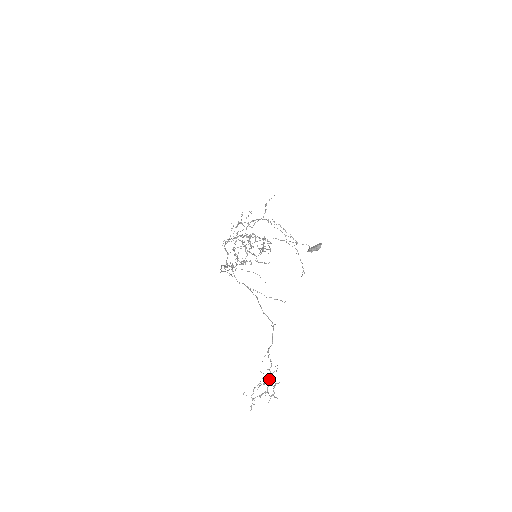
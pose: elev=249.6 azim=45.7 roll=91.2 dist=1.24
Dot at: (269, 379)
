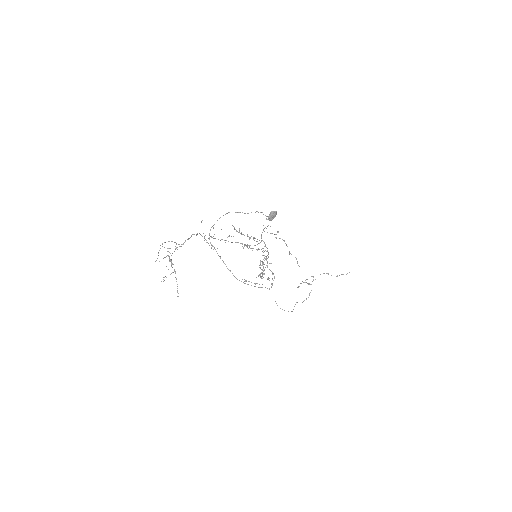
Dot at: (162, 244)
